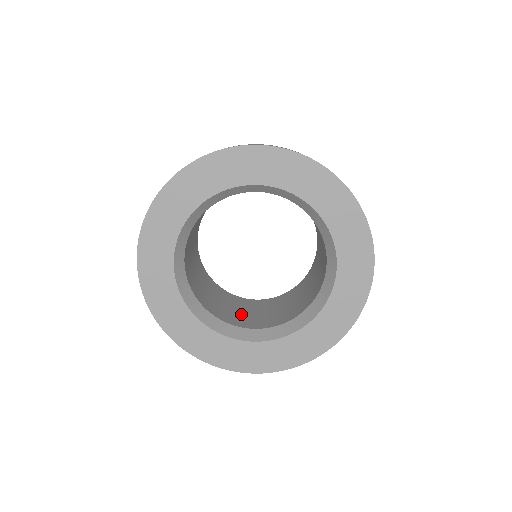
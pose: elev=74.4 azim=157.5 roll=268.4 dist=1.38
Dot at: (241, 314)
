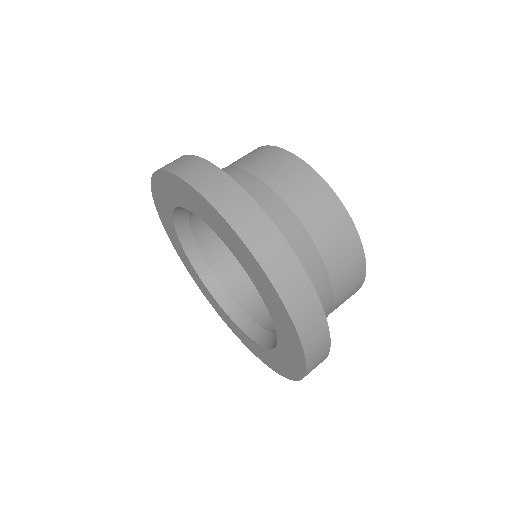
Dot at: occluded
